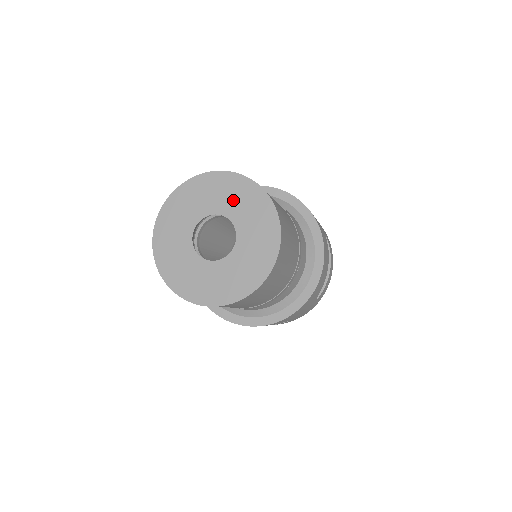
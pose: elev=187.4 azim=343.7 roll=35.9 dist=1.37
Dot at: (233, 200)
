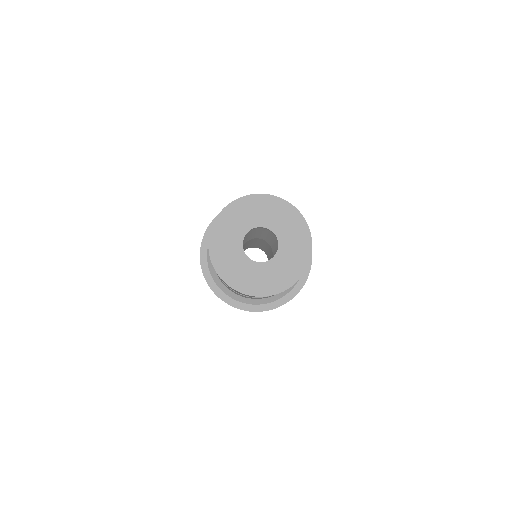
Dot at: (287, 228)
